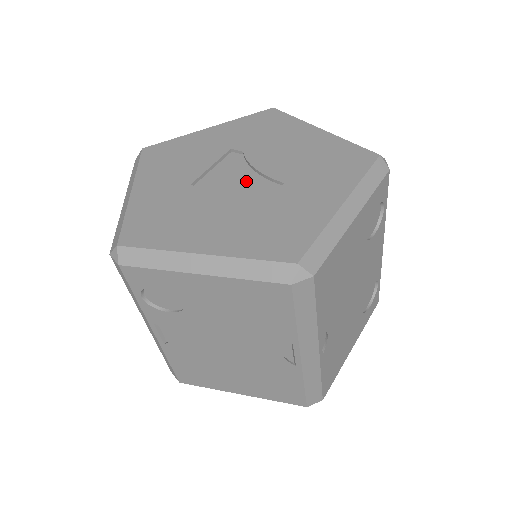
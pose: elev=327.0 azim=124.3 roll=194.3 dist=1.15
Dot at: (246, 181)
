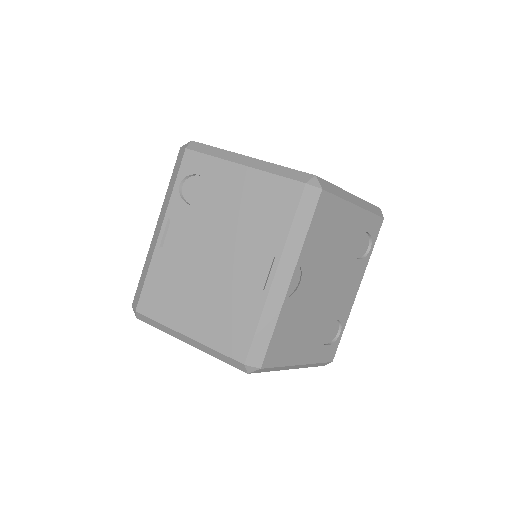
Dot at: occluded
